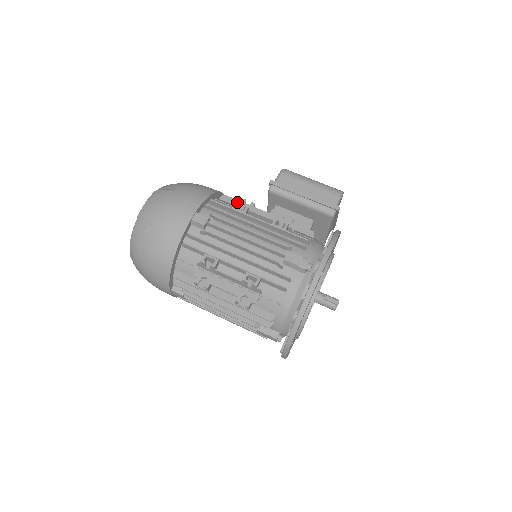
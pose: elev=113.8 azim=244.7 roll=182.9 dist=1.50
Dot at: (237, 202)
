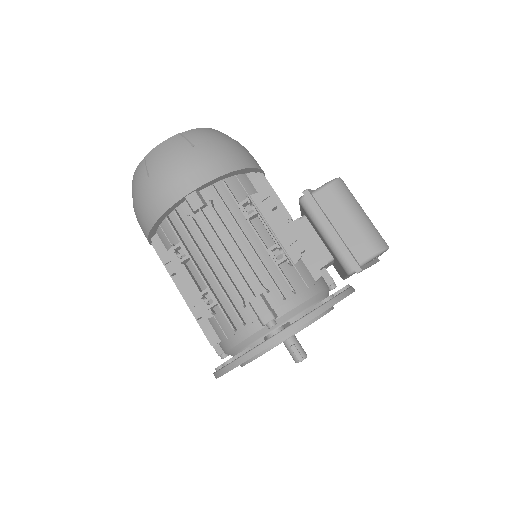
Dot at: occluded
